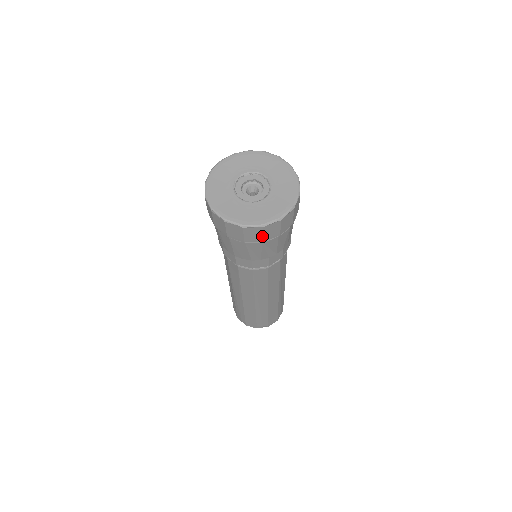
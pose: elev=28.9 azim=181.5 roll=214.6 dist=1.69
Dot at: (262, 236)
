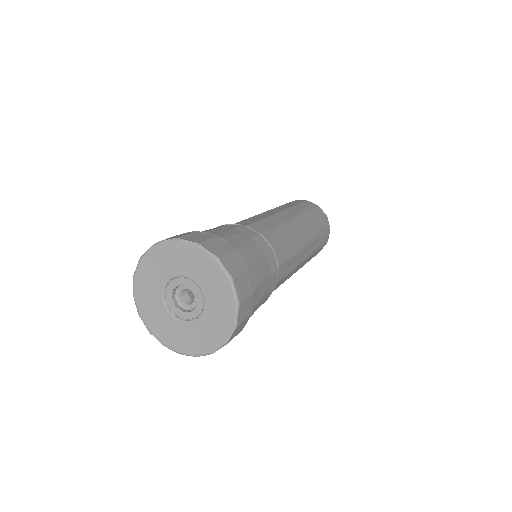
Dot at: occluded
